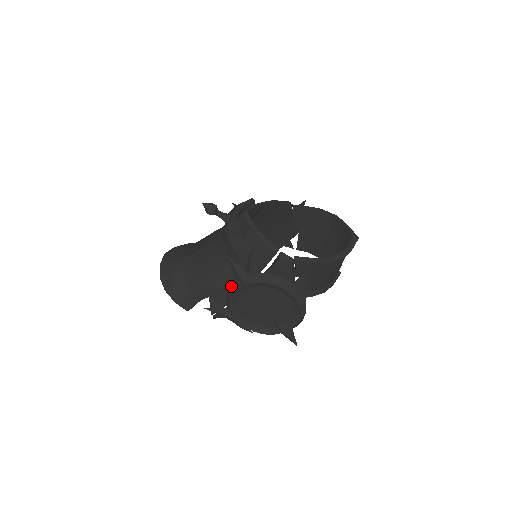
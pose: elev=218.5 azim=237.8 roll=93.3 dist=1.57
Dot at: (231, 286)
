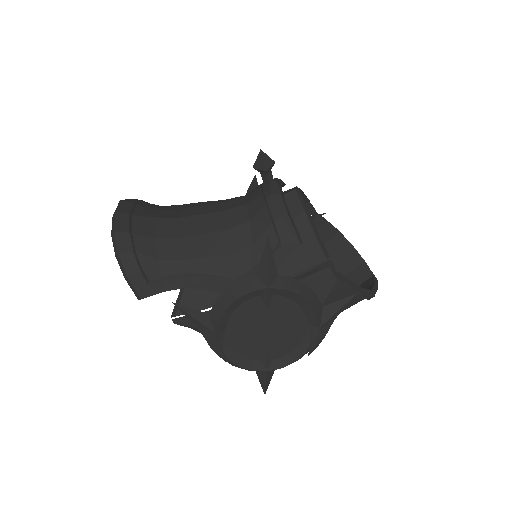
Dot at: (241, 283)
